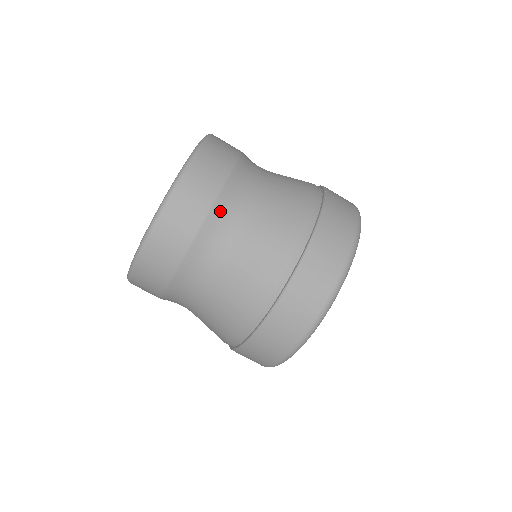
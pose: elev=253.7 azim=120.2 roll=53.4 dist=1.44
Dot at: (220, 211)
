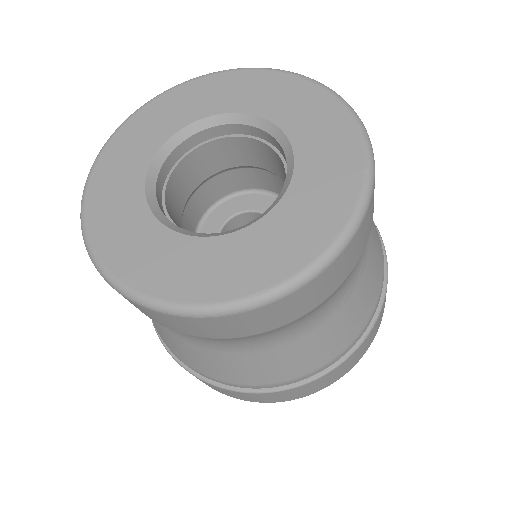
Dot at: occluded
